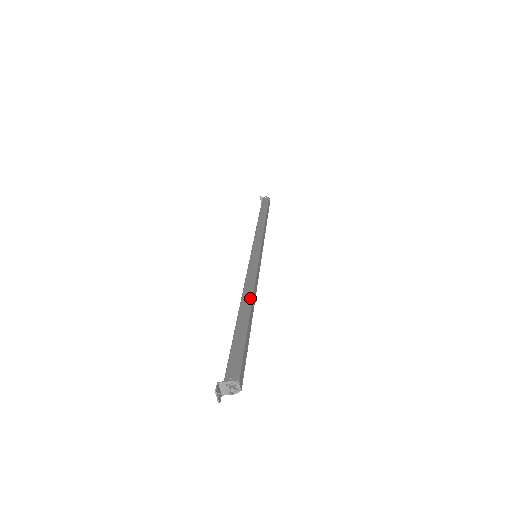
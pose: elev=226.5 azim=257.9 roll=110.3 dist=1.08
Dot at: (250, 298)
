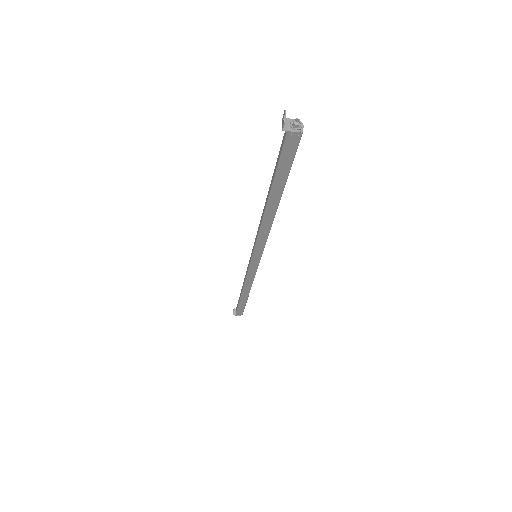
Dot at: occluded
